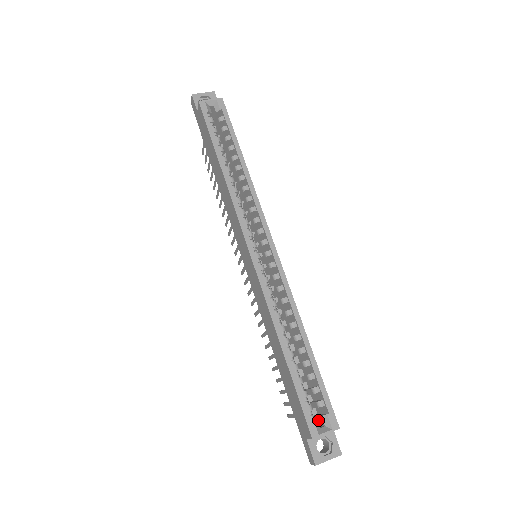
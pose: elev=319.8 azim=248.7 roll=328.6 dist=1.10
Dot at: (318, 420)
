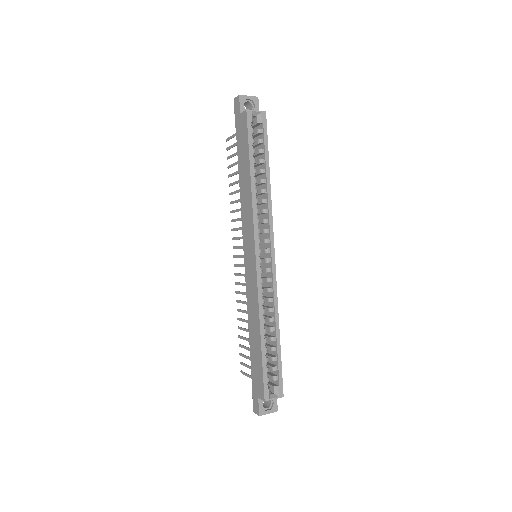
Dot at: occluded
